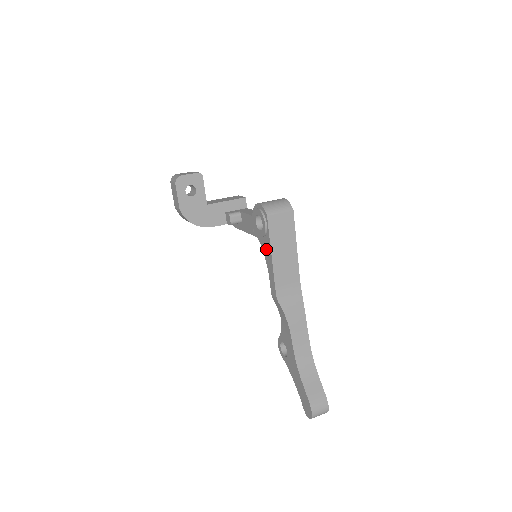
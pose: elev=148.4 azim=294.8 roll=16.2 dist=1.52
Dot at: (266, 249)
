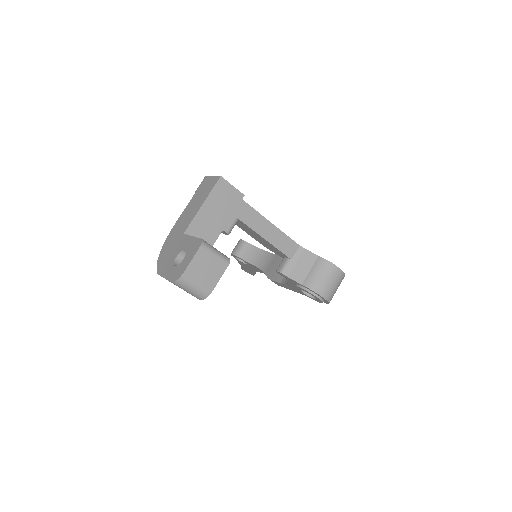
Dot at: (297, 290)
